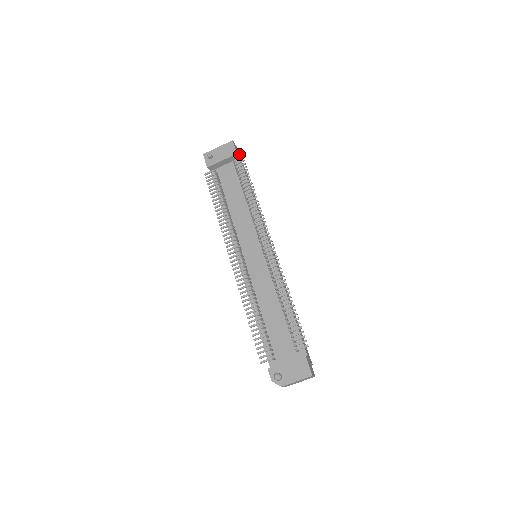
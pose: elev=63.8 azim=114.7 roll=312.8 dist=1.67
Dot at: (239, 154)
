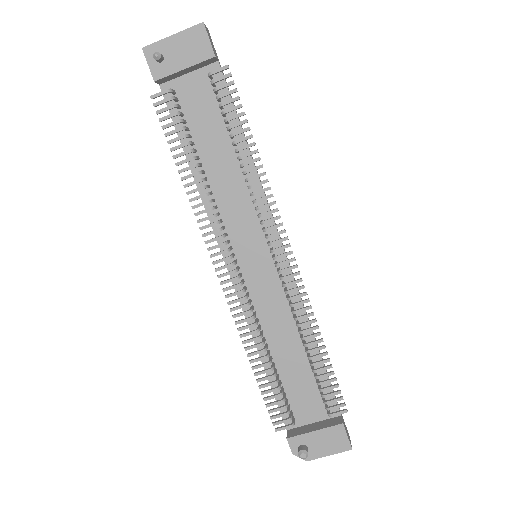
Dot at: (214, 49)
